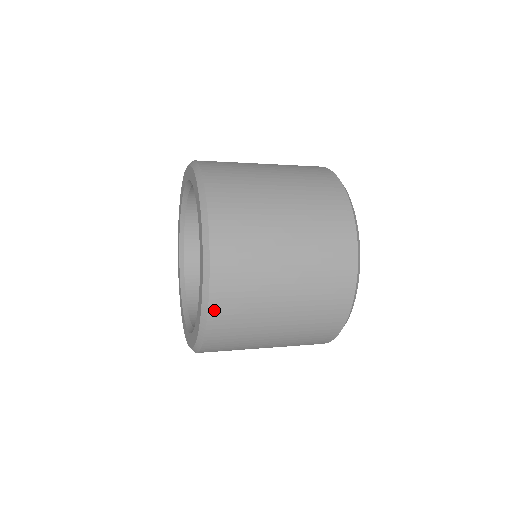
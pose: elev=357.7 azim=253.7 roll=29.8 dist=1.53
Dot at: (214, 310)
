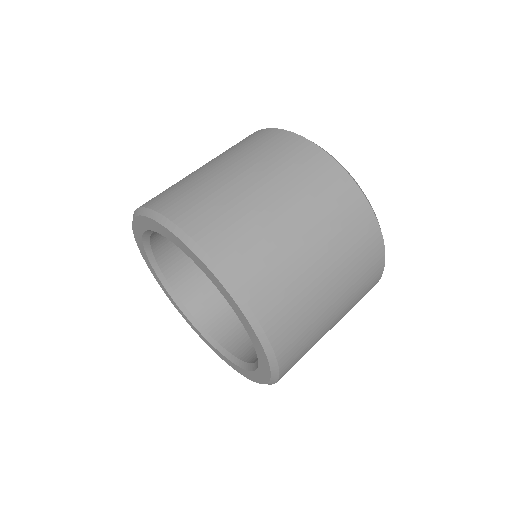
Dot at: occluded
